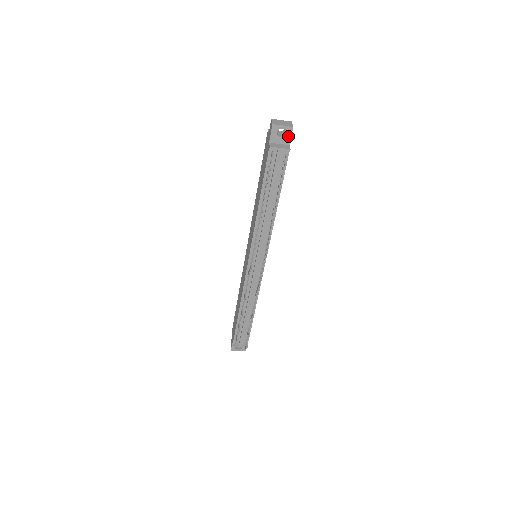
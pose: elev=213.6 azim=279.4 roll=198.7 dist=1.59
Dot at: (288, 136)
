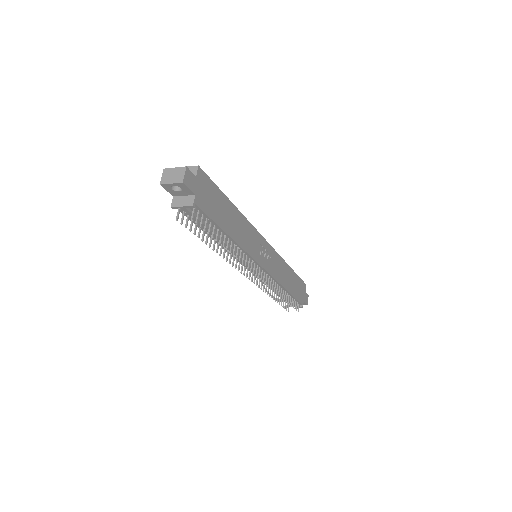
Dot at: (186, 189)
